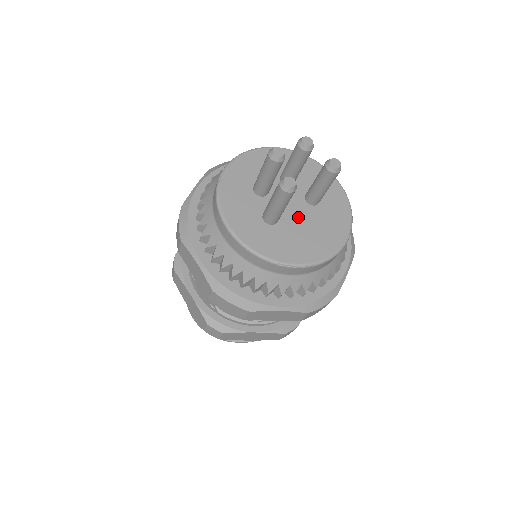
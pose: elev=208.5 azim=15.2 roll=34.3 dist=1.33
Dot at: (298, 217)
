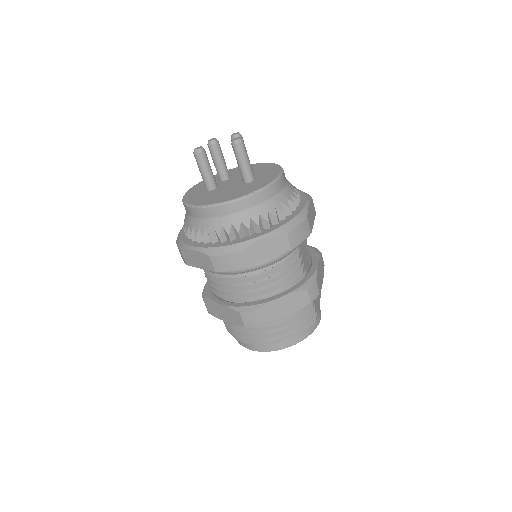
Dot at: (228, 188)
